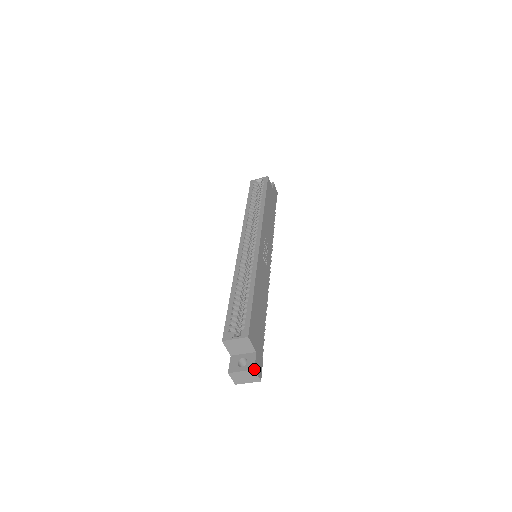
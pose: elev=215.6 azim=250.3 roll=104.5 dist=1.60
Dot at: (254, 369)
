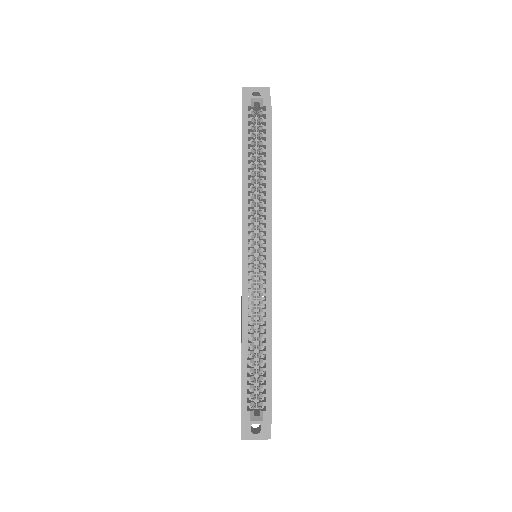
Dot at: occluded
